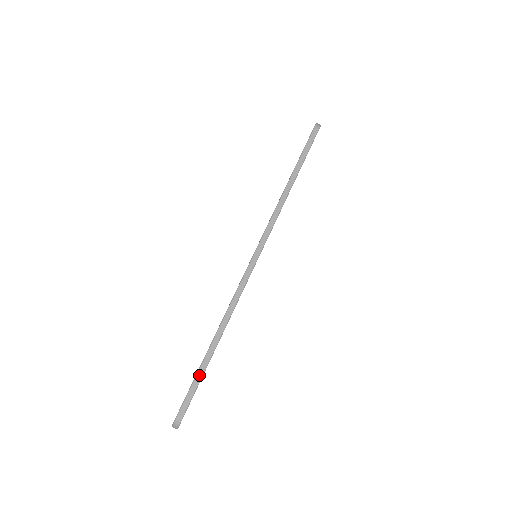
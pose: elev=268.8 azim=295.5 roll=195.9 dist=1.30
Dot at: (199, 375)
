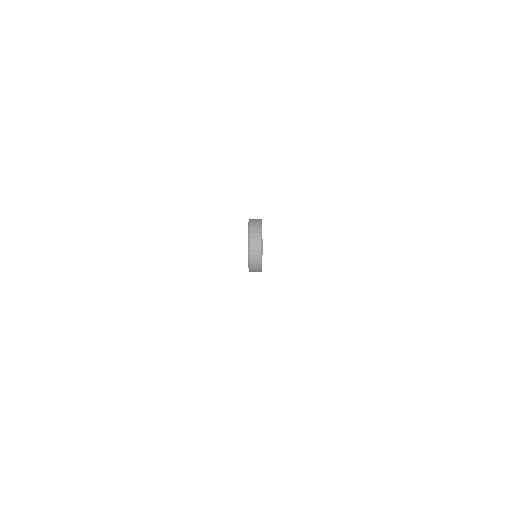
Dot at: occluded
